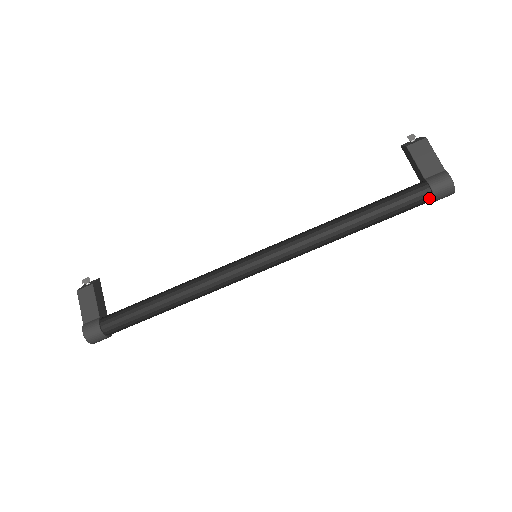
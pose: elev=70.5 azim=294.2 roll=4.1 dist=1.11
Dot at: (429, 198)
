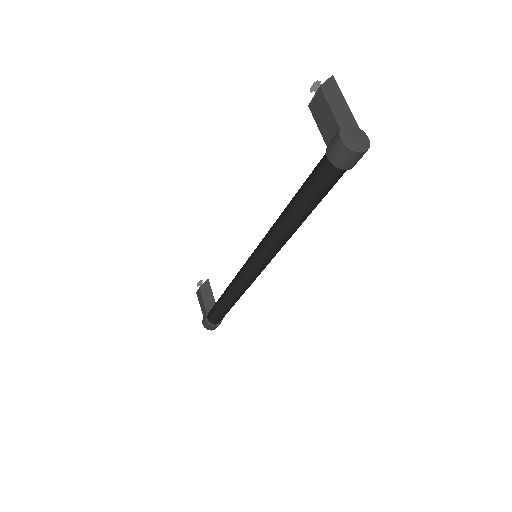
Dot at: (338, 170)
